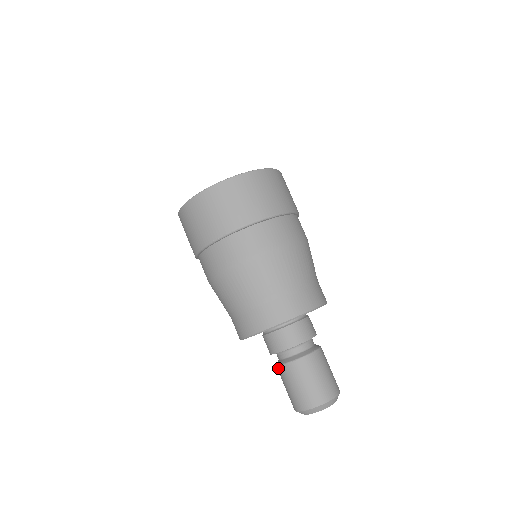
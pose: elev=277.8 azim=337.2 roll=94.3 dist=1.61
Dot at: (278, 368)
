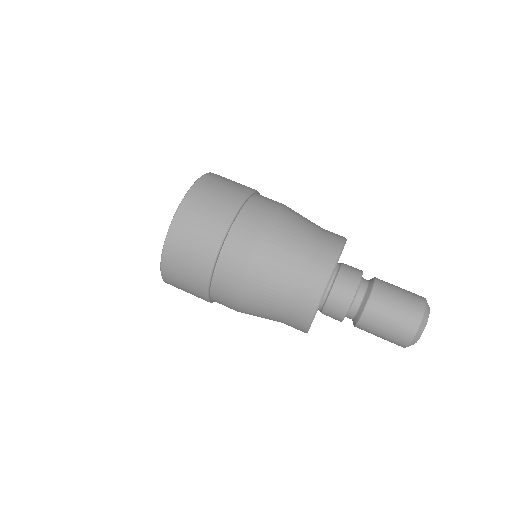
Dot at: (361, 321)
